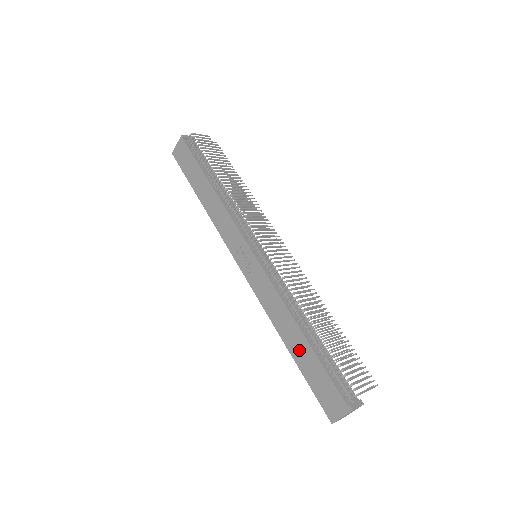
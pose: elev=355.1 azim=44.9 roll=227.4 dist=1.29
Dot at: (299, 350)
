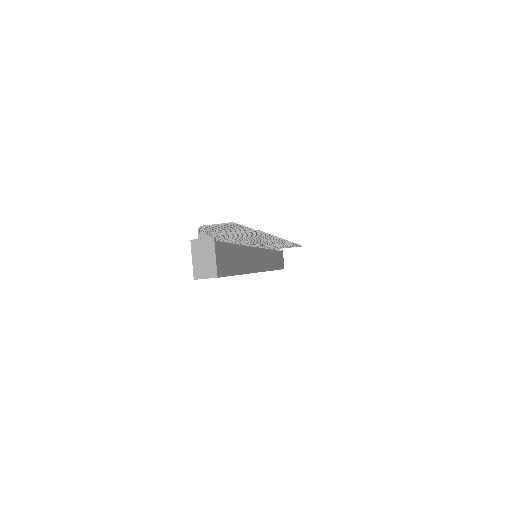
Dot at: occluded
